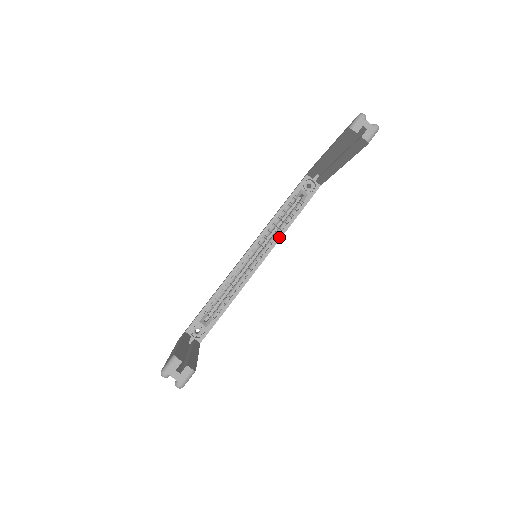
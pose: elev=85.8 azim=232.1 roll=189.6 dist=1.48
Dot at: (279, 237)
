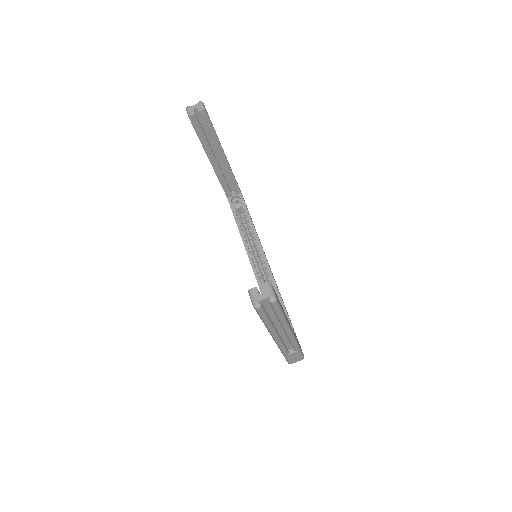
Dot at: (256, 237)
